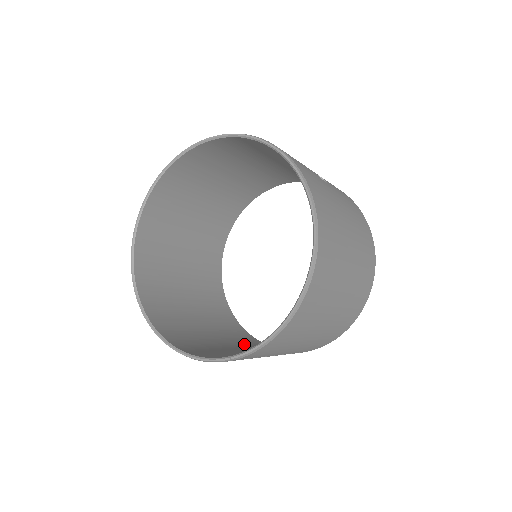
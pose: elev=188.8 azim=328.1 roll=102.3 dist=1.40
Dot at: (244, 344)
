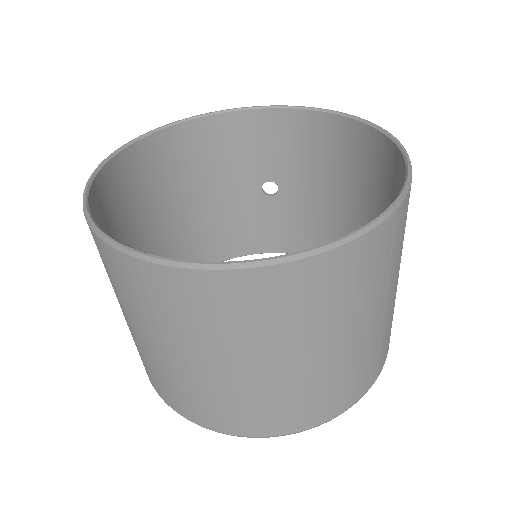
Dot at: occluded
